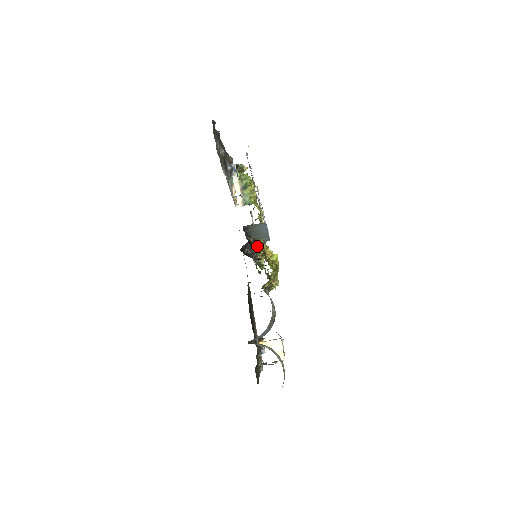
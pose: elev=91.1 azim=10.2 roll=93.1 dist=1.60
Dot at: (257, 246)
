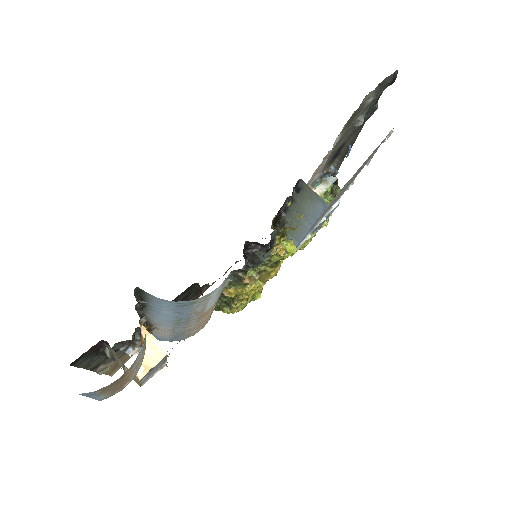
Dot at: occluded
